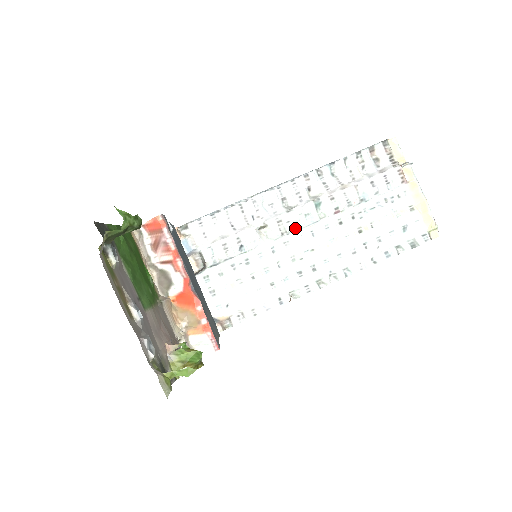
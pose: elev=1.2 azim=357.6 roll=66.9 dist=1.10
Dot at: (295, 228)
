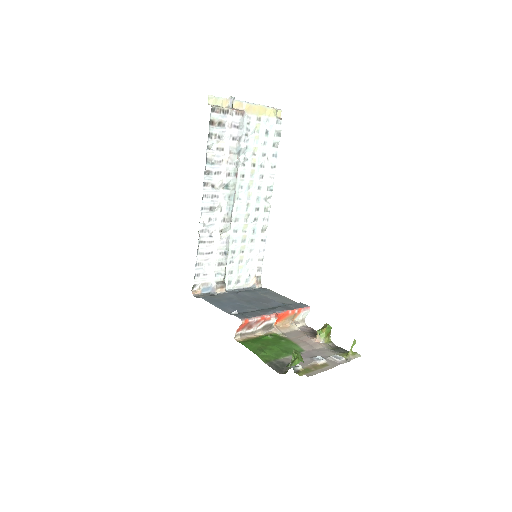
Dot at: (232, 210)
